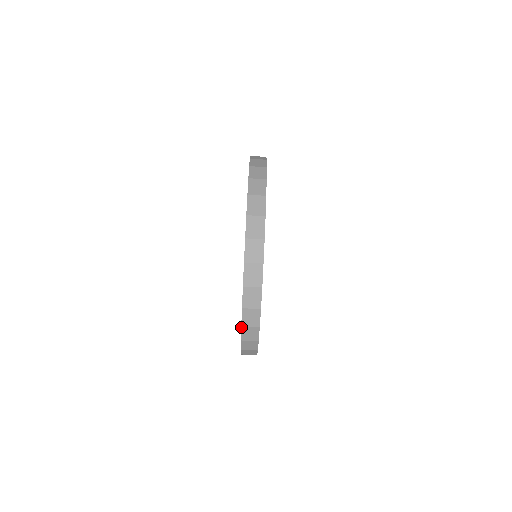
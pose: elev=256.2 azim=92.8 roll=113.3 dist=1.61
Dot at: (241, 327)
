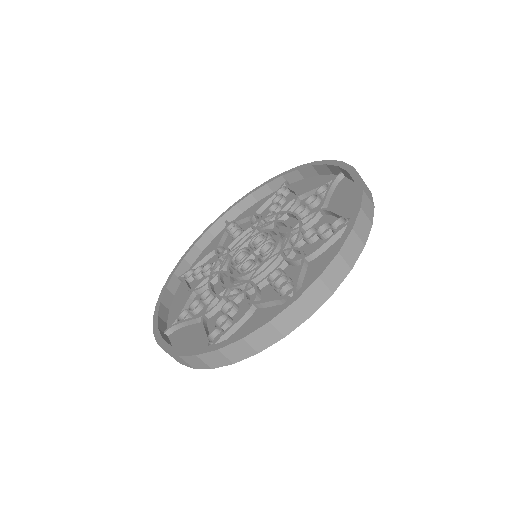
Dot at: (195, 355)
